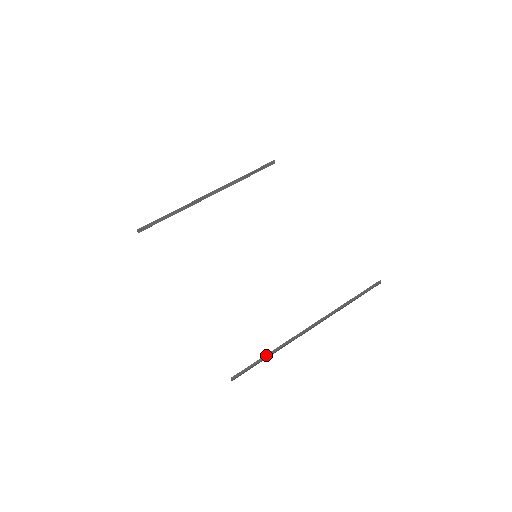
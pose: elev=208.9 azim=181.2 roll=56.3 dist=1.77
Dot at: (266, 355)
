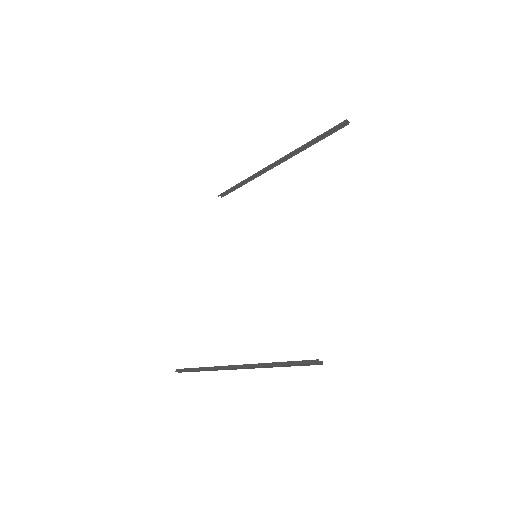
Dot at: (198, 368)
